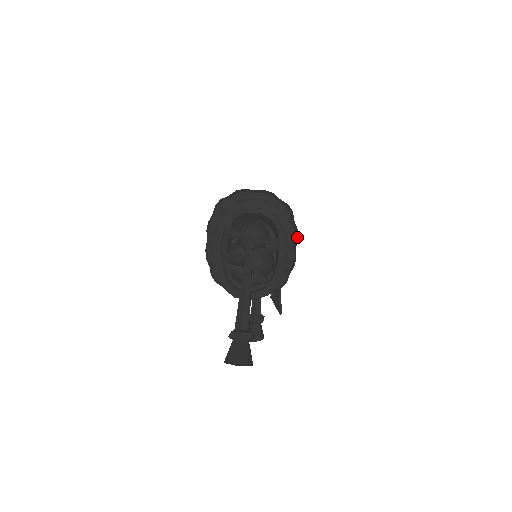
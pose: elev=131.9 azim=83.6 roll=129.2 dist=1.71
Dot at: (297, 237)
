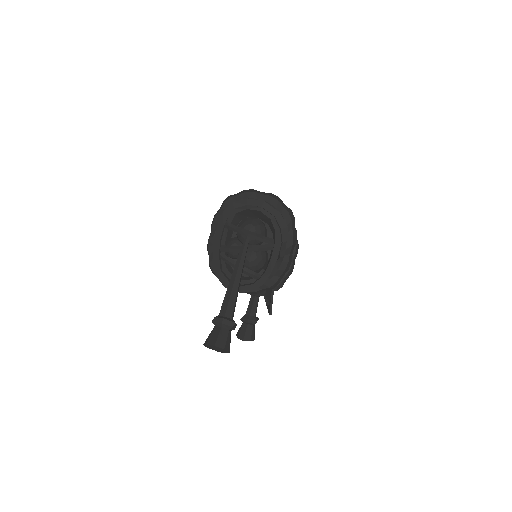
Dot at: (295, 242)
